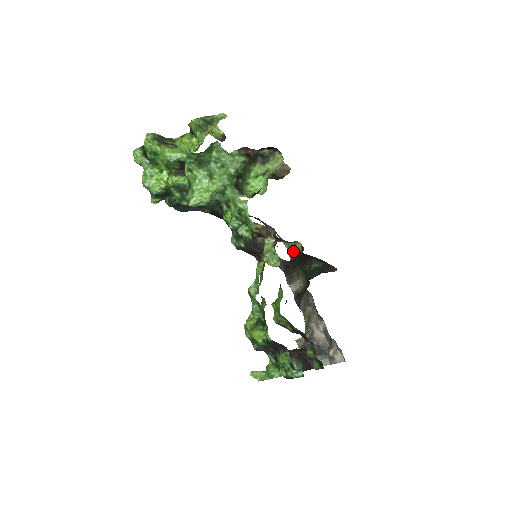
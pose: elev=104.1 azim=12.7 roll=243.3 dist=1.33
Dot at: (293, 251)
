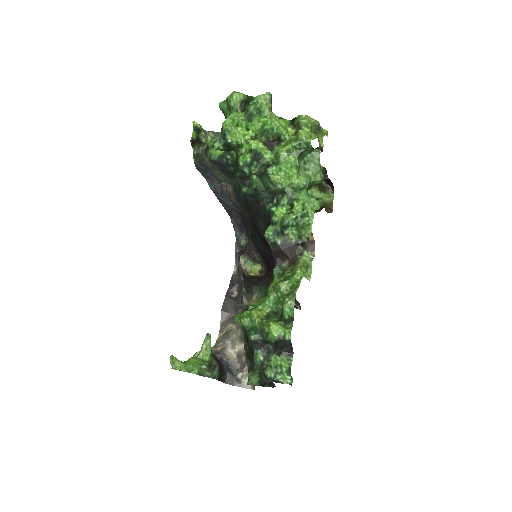
Dot at: (247, 269)
